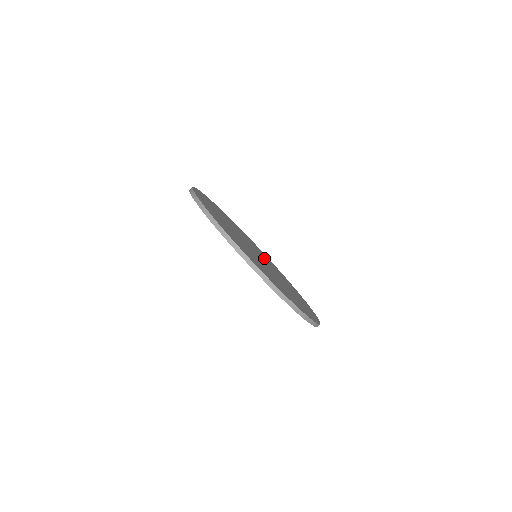
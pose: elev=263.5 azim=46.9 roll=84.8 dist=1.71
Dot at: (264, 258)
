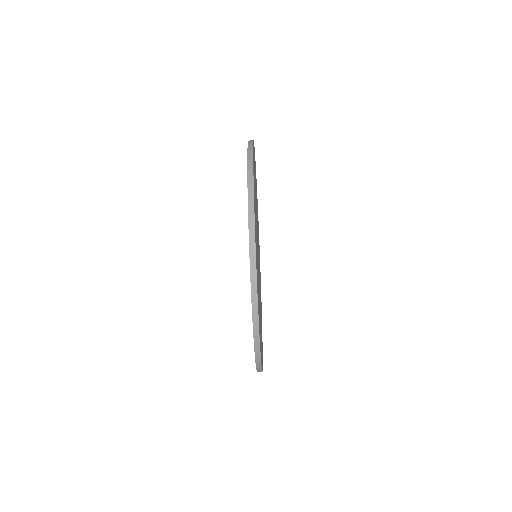
Dot at: occluded
